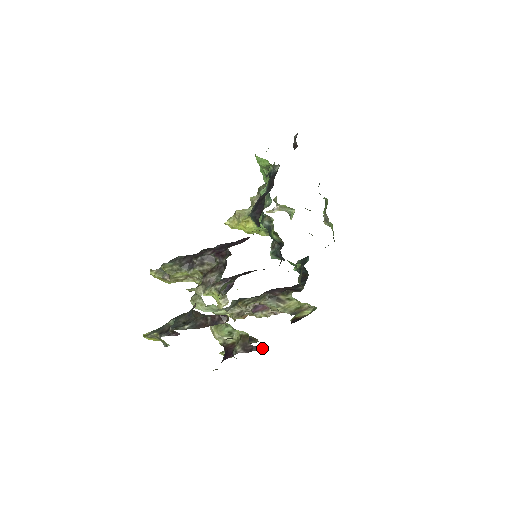
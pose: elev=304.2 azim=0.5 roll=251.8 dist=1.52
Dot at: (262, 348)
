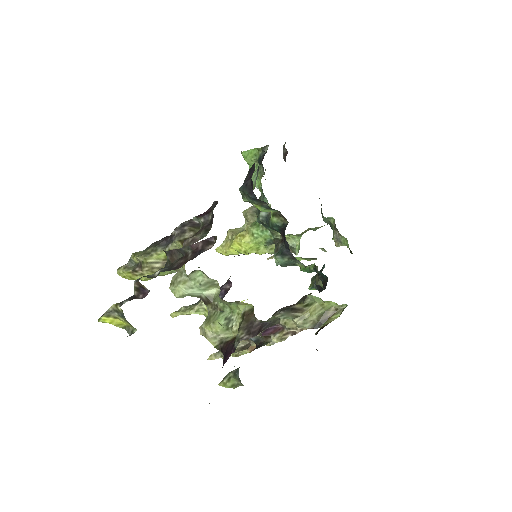
Dot at: (276, 321)
